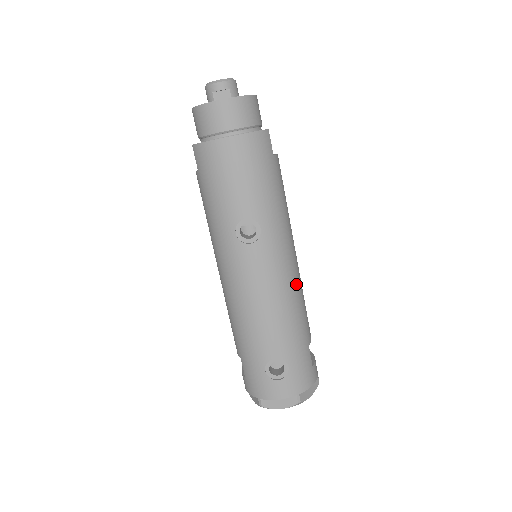
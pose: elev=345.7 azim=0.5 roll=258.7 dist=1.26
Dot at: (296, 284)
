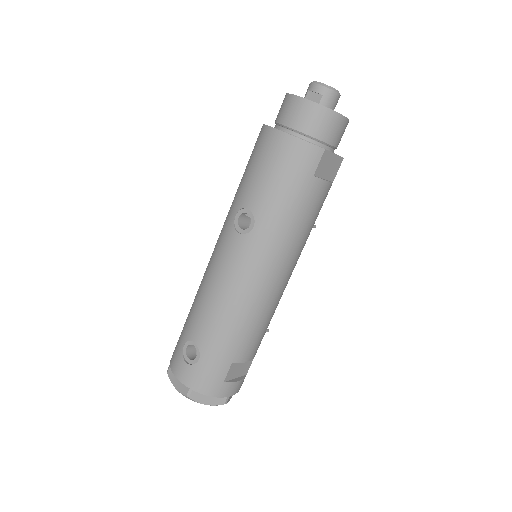
Dot at: (257, 301)
